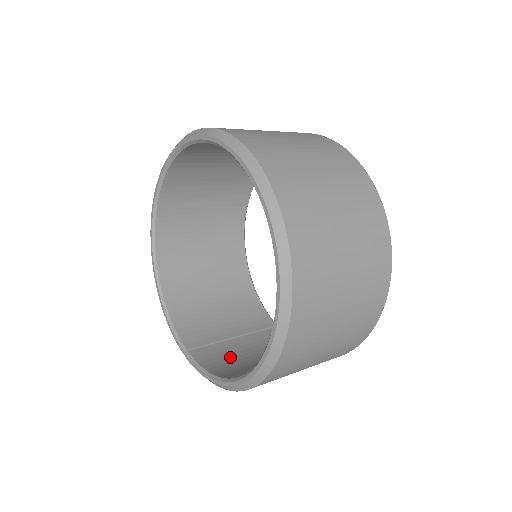
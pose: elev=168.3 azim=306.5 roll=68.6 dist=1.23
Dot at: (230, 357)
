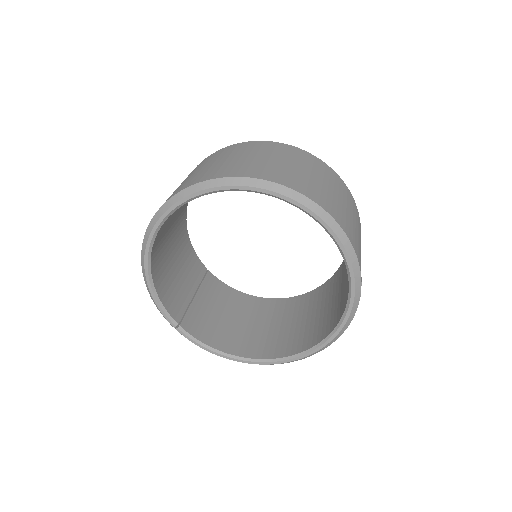
Dot at: (206, 321)
